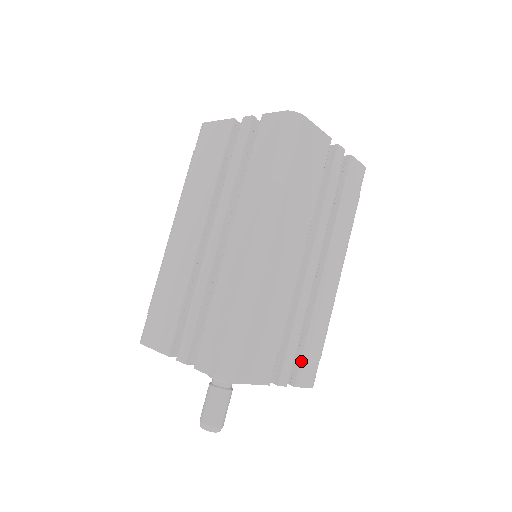
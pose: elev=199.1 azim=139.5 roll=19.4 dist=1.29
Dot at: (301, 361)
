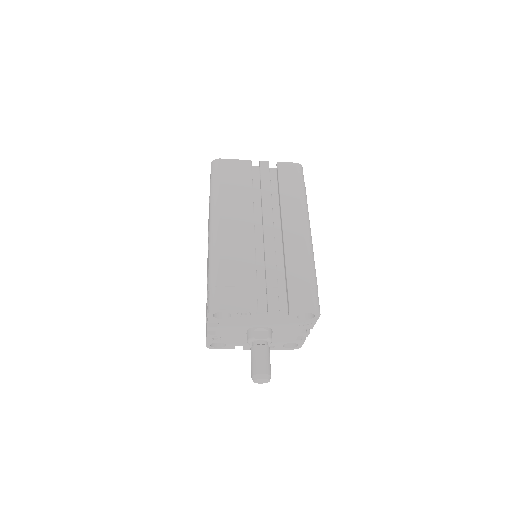
Dot at: (288, 292)
